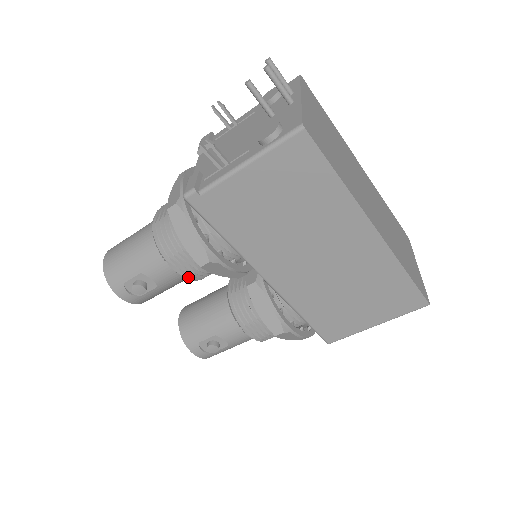
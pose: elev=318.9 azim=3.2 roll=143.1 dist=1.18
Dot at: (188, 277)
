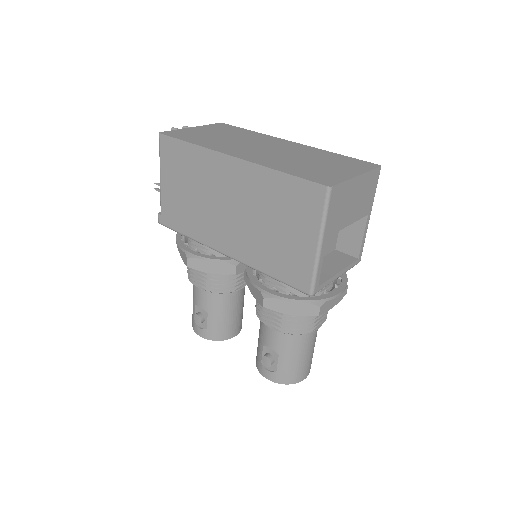
Dot at: (208, 290)
